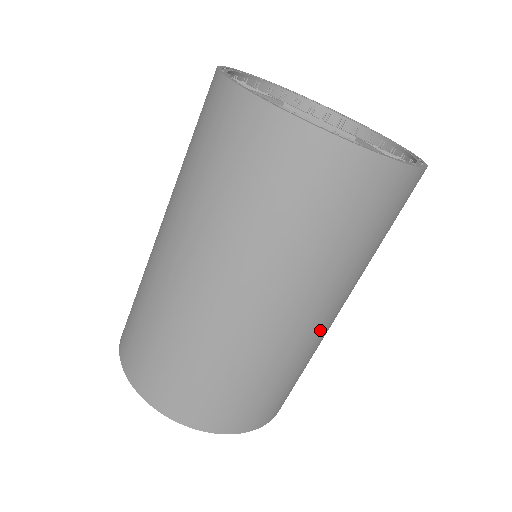
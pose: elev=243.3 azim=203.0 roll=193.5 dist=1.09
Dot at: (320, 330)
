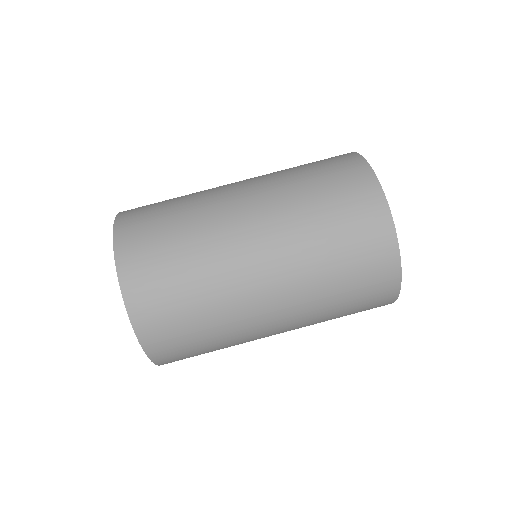
Dot at: (249, 283)
